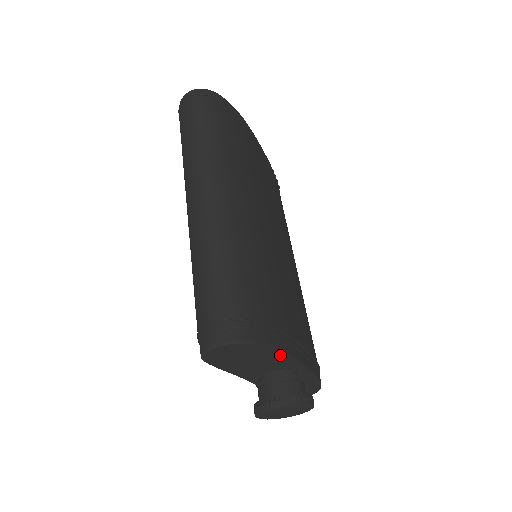
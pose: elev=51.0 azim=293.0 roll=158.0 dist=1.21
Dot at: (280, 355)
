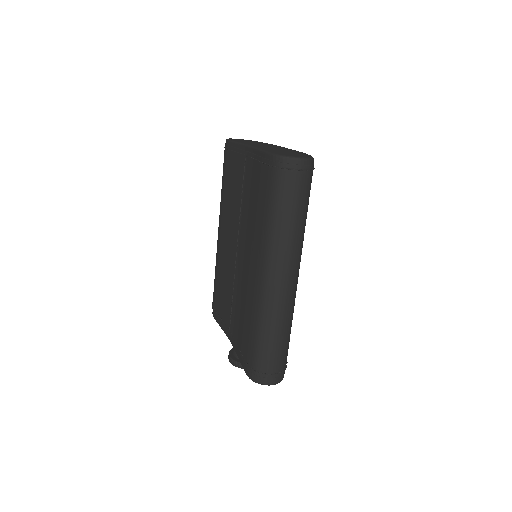
Dot at: occluded
